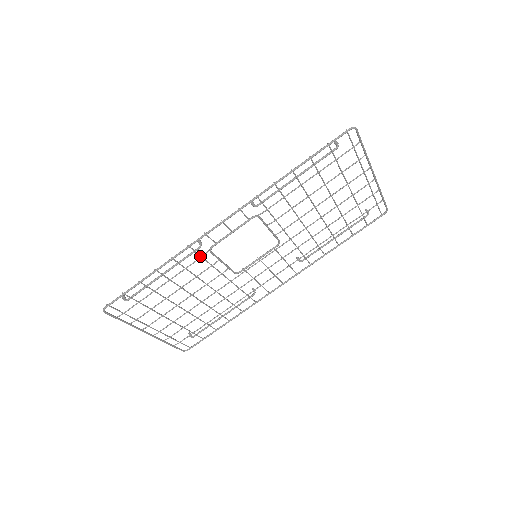
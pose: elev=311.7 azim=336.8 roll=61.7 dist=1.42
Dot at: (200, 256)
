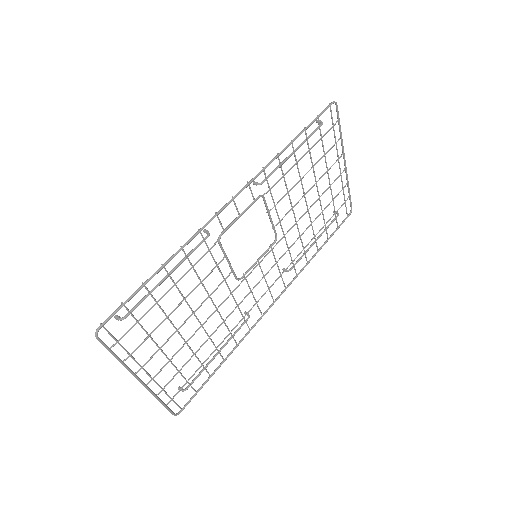
Dot at: (208, 248)
